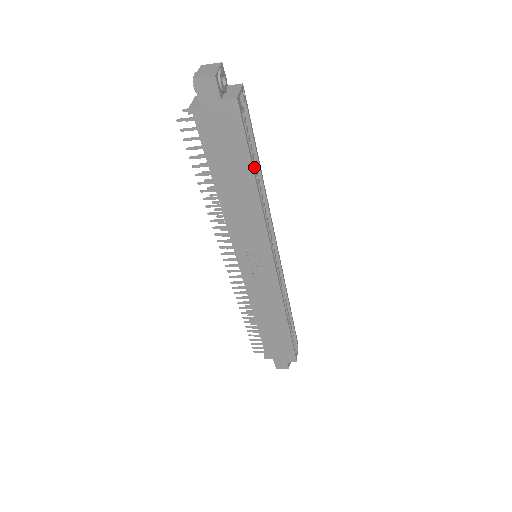
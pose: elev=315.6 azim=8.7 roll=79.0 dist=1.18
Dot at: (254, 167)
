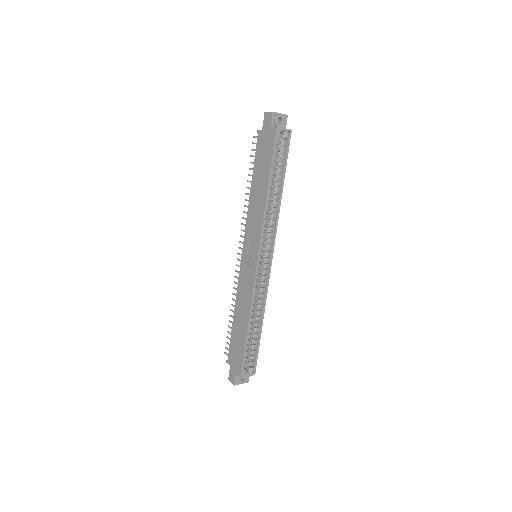
Dot at: (277, 184)
